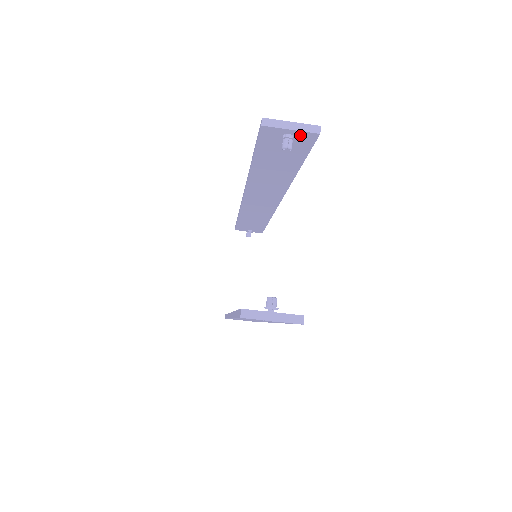
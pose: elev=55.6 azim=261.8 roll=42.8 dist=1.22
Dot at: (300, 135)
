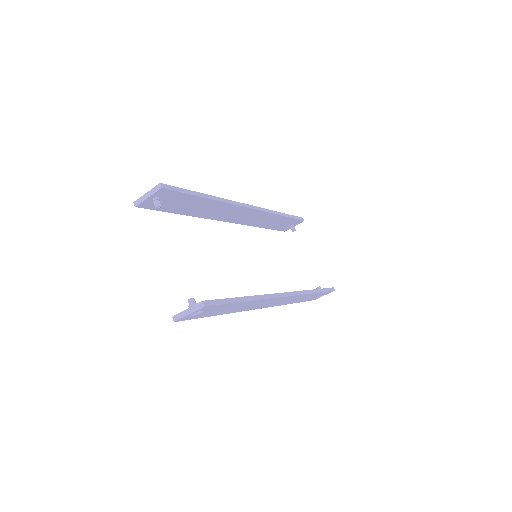
Dot at: (158, 195)
